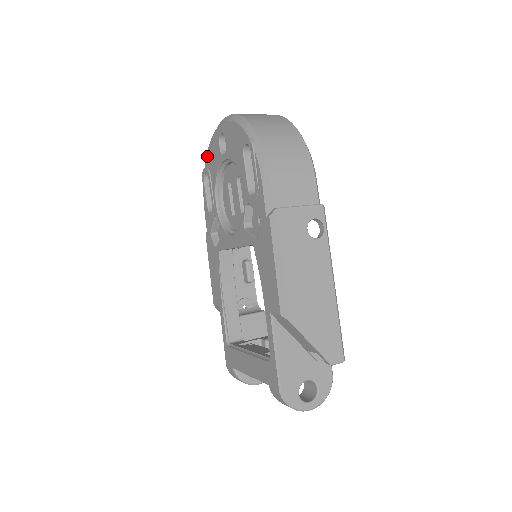
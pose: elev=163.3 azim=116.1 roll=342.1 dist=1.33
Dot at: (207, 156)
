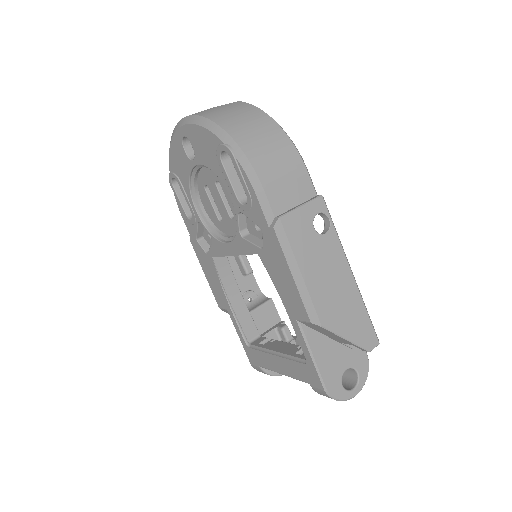
Dot at: (170, 160)
